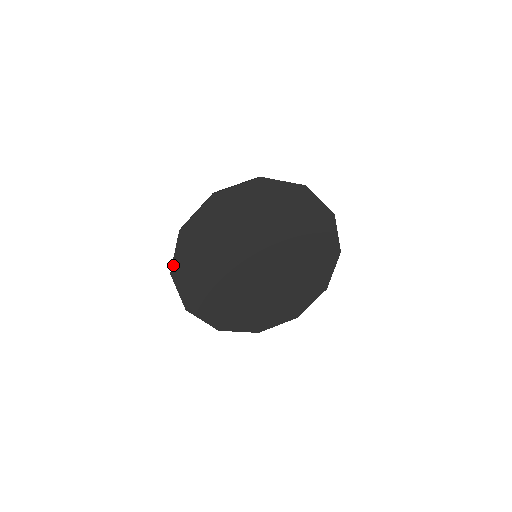
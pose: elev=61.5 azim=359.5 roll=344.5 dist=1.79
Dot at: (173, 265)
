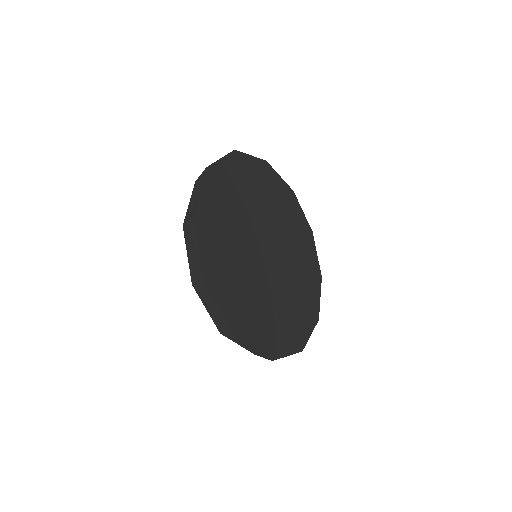
Dot at: (197, 206)
